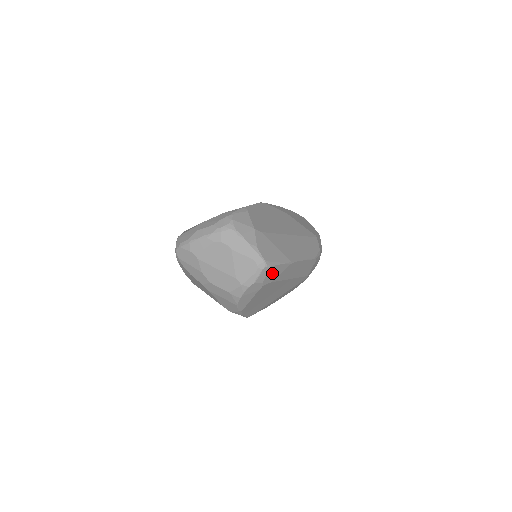
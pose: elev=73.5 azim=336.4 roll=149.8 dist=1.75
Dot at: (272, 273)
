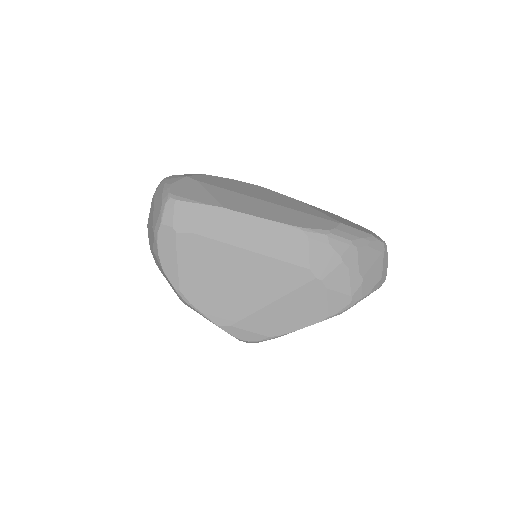
Dot at: (186, 215)
